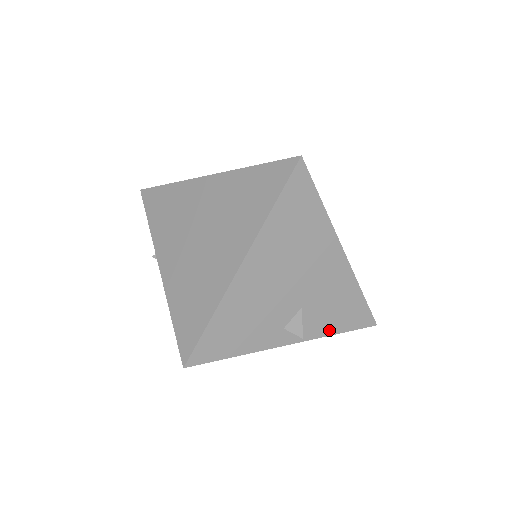
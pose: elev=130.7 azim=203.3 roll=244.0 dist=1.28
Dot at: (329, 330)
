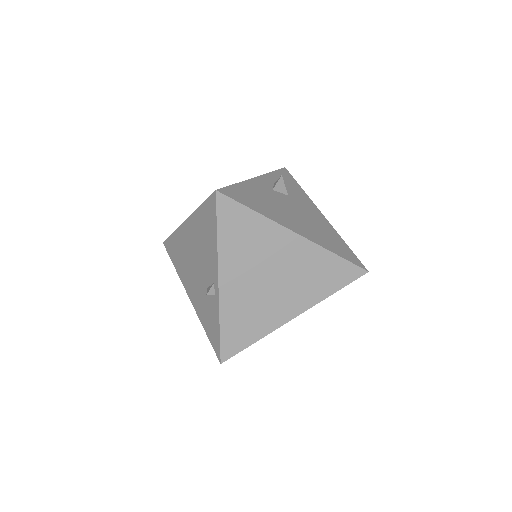
Dot at: occluded
